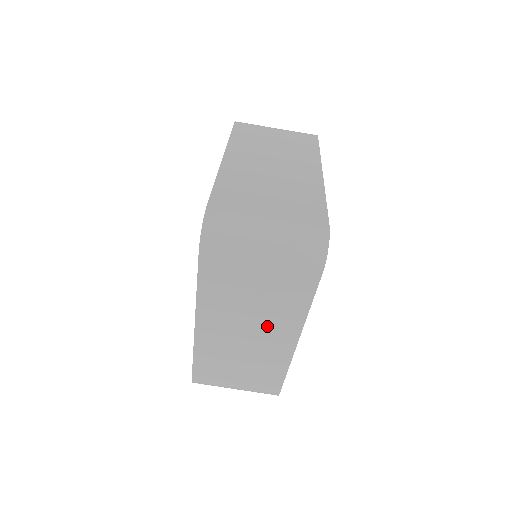
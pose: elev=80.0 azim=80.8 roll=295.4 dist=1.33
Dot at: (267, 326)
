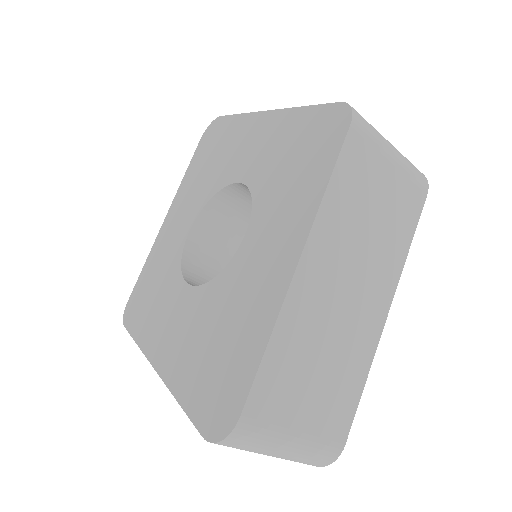
Dot at: occluded
